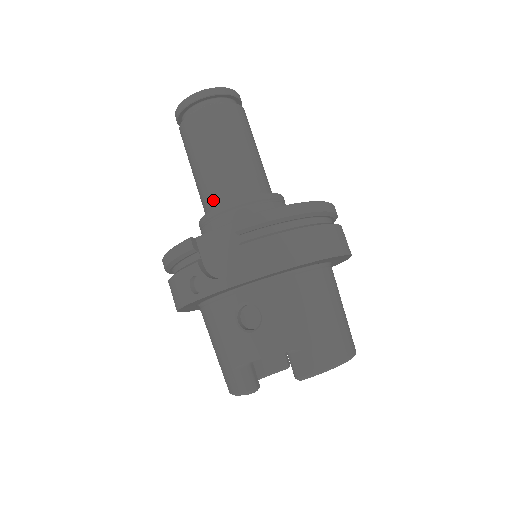
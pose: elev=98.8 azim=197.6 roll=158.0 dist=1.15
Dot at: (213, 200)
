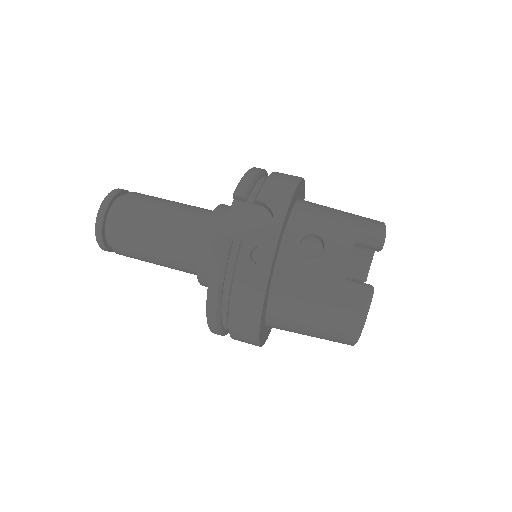
Dot at: (192, 240)
